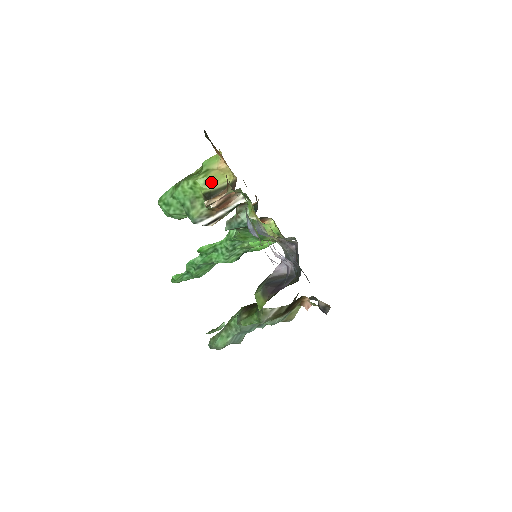
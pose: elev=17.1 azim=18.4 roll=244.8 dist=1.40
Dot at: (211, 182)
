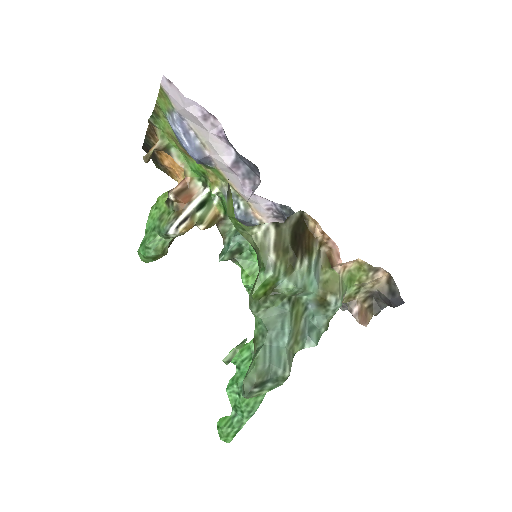
Dot at: occluded
